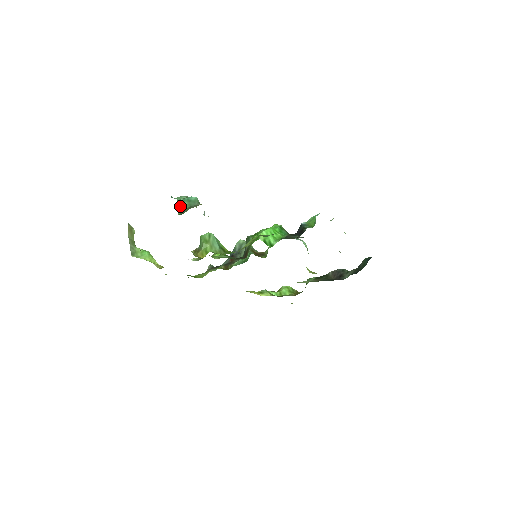
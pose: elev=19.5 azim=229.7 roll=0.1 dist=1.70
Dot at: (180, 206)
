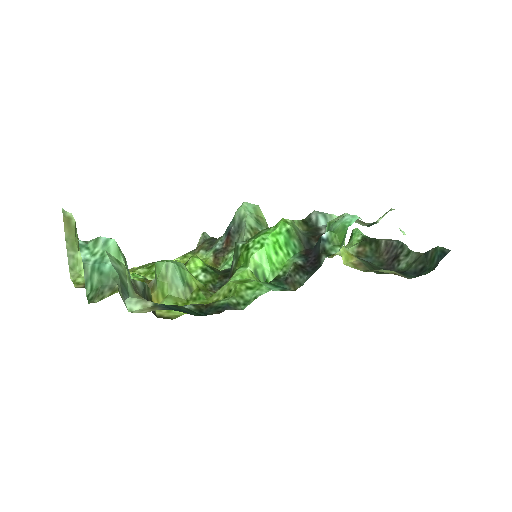
Dot at: (89, 278)
